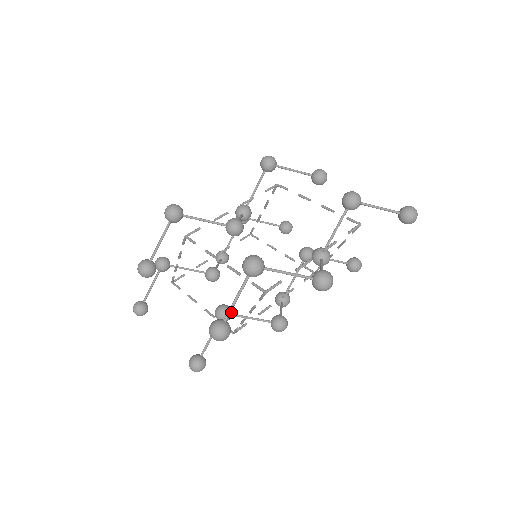
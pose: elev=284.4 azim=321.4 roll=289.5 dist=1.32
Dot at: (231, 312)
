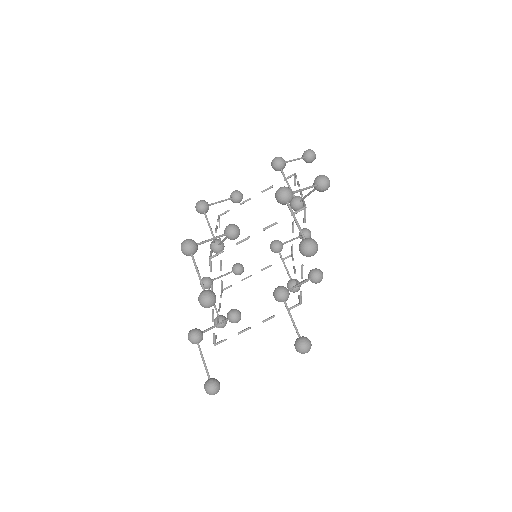
Dot at: (285, 287)
